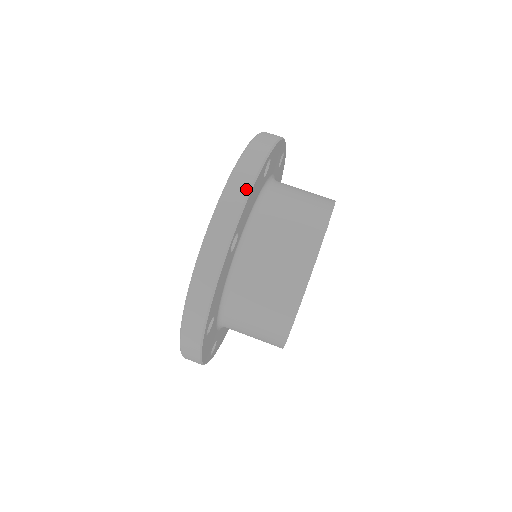
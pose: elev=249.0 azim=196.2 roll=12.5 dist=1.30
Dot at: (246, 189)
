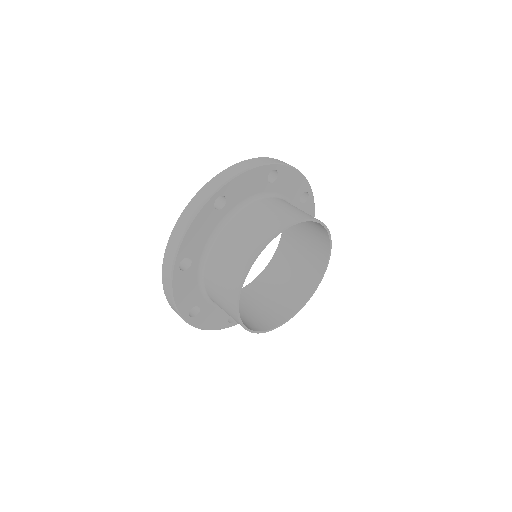
Dot at: (171, 300)
